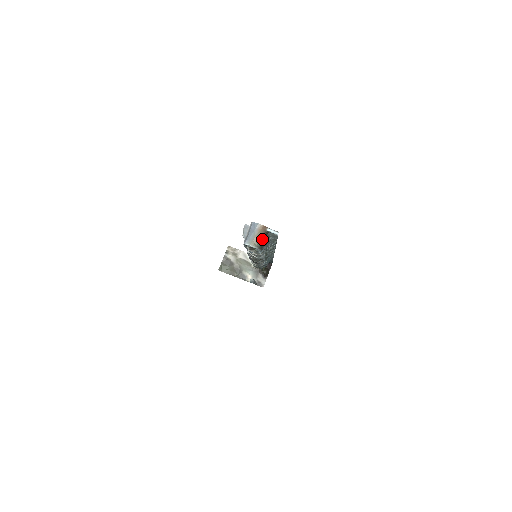
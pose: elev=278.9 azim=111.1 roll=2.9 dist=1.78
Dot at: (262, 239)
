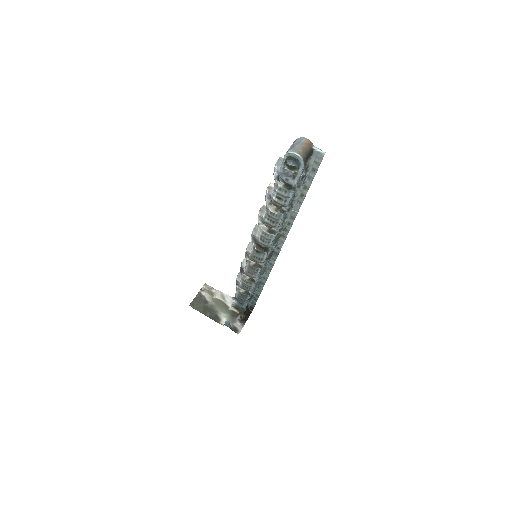
Dot at: (307, 154)
